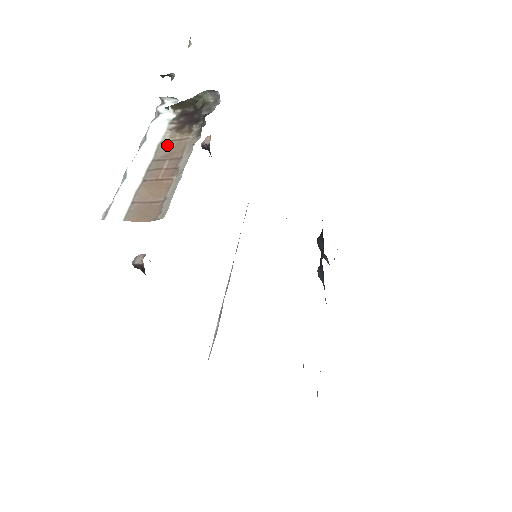
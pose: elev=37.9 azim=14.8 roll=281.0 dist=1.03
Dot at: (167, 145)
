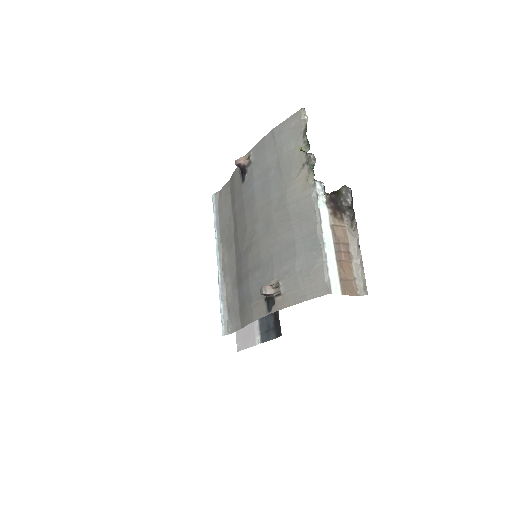
Dot at: (334, 229)
